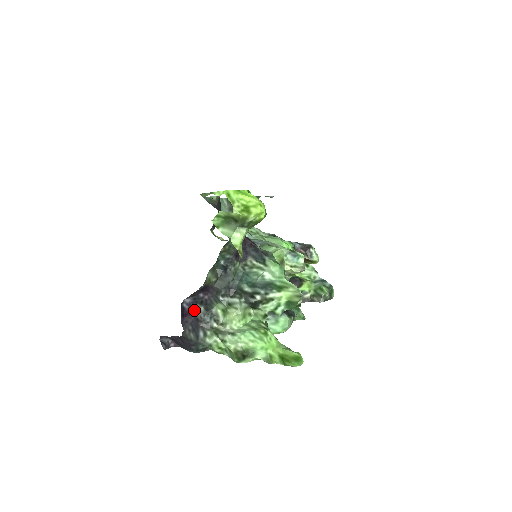
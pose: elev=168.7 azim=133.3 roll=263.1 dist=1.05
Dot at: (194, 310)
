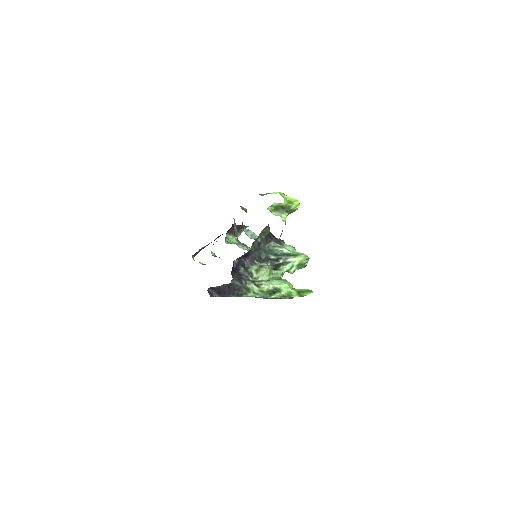
Dot at: (238, 268)
